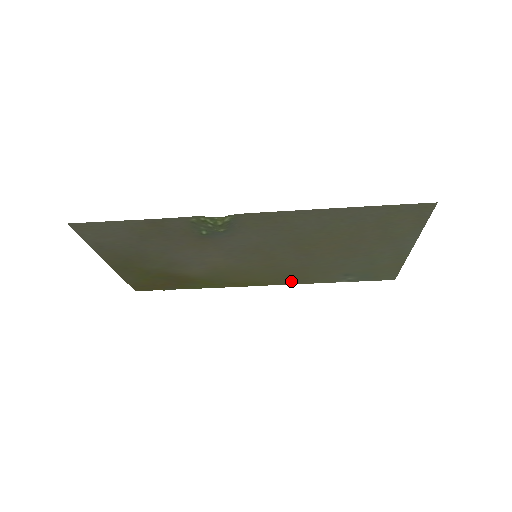
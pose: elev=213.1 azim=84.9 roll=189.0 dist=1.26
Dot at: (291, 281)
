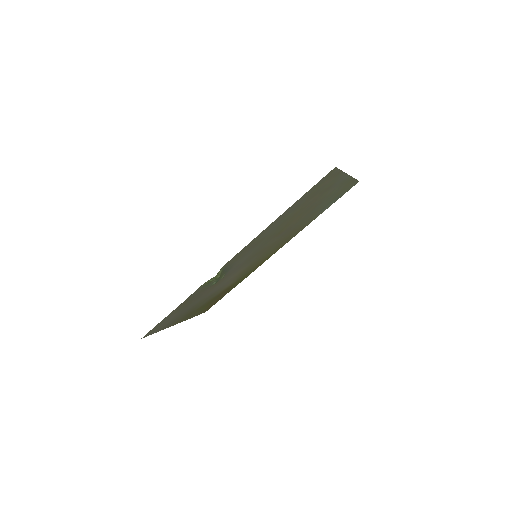
Dot at: (292, 237)
